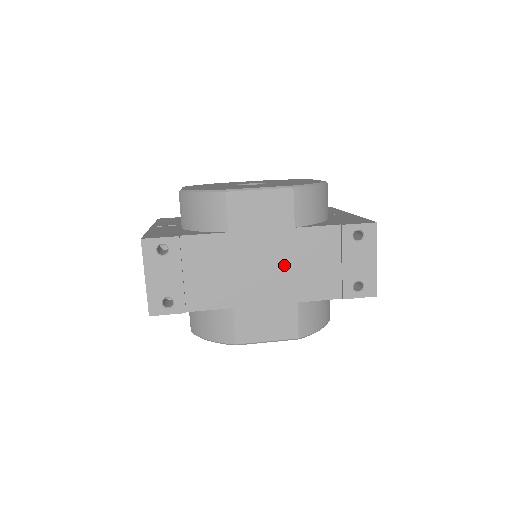
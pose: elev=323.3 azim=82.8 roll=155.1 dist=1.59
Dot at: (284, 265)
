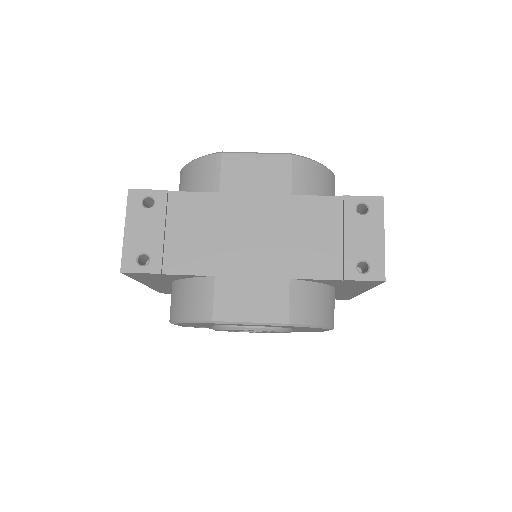
Dot at: (277, 234)
